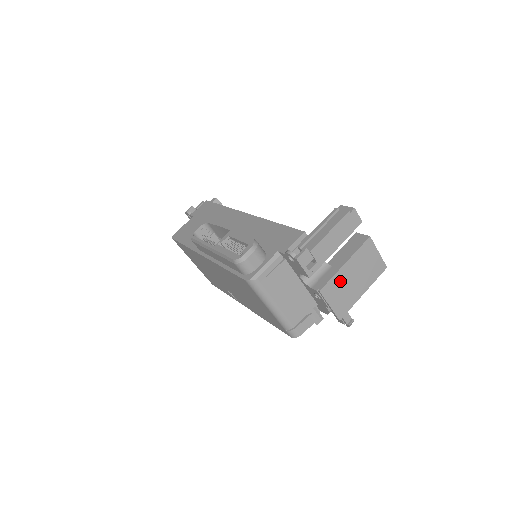
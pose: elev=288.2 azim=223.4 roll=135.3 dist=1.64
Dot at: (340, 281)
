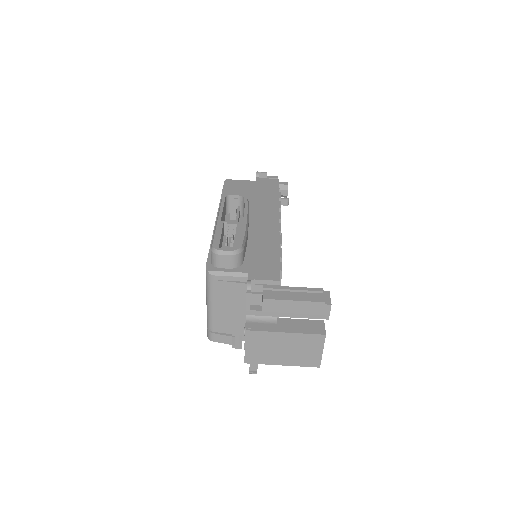
Dot at: (270, 339)
